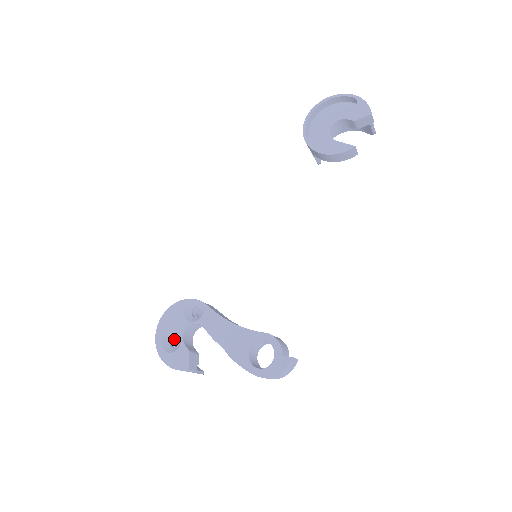
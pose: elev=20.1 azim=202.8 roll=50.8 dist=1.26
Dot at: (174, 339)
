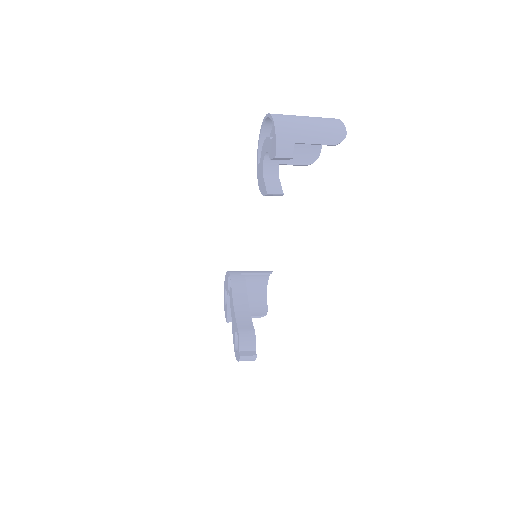
Dot at: occluded
